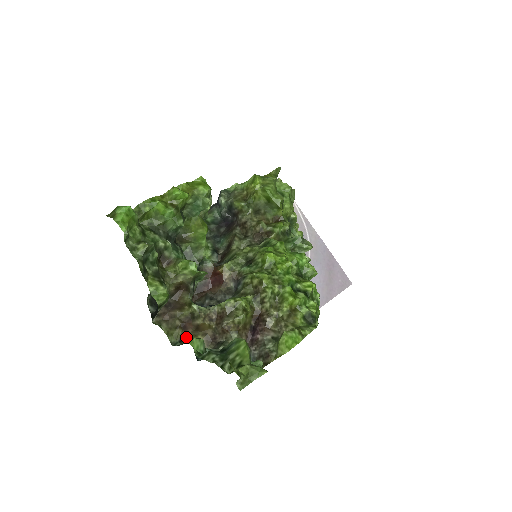
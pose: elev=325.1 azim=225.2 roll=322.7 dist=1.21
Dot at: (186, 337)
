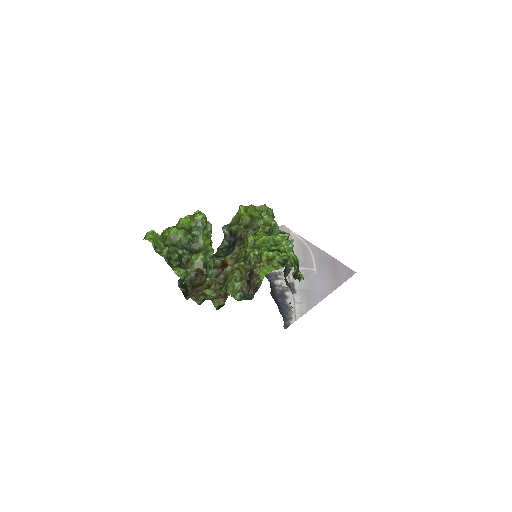
Dot at: occluded
